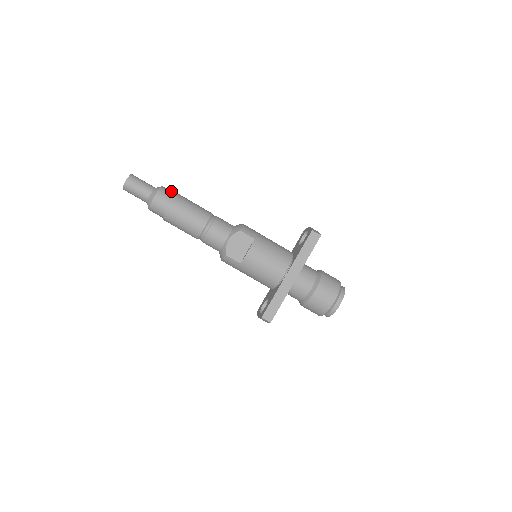
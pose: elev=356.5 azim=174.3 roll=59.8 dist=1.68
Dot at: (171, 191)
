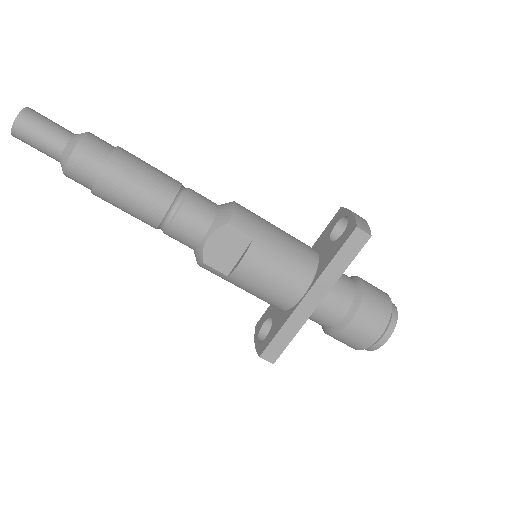
Dot at: (104, 142)
